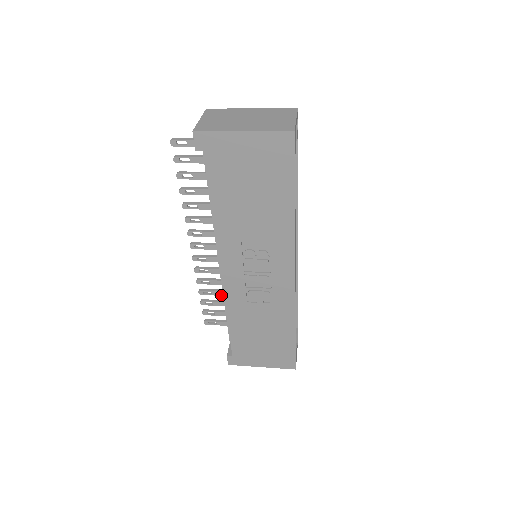
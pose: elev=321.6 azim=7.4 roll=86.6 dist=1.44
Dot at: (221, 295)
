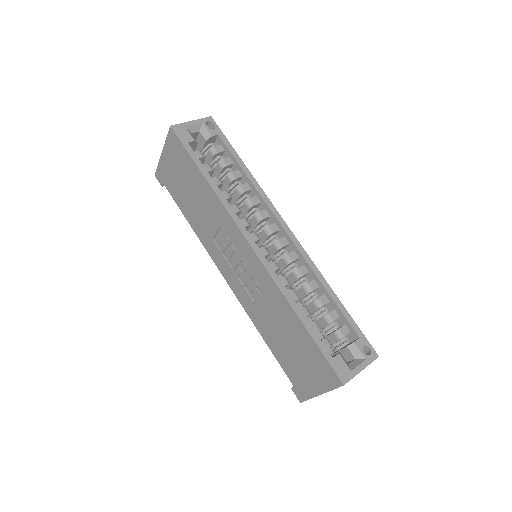
Dot at: occluded
